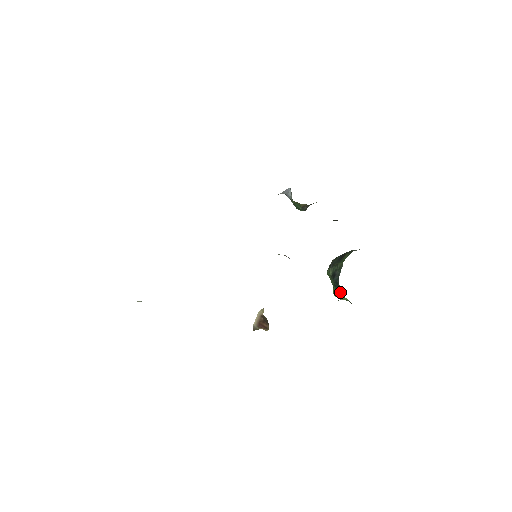
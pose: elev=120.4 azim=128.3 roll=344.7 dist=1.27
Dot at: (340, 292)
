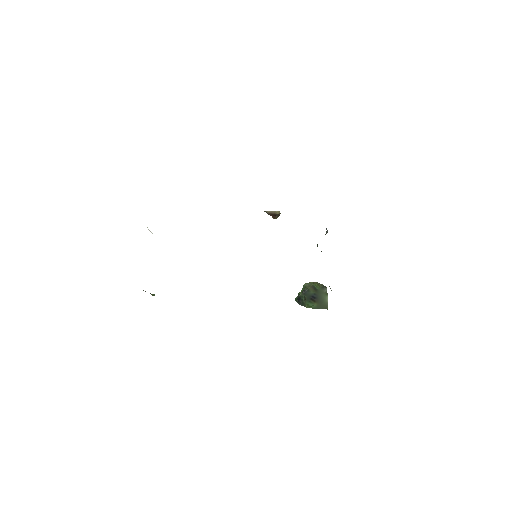
Dot at: occluded
